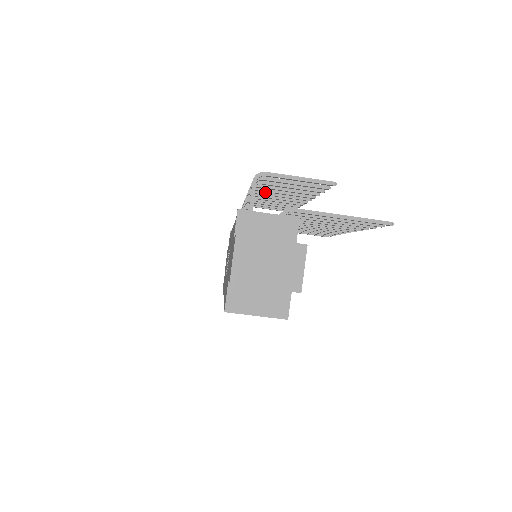
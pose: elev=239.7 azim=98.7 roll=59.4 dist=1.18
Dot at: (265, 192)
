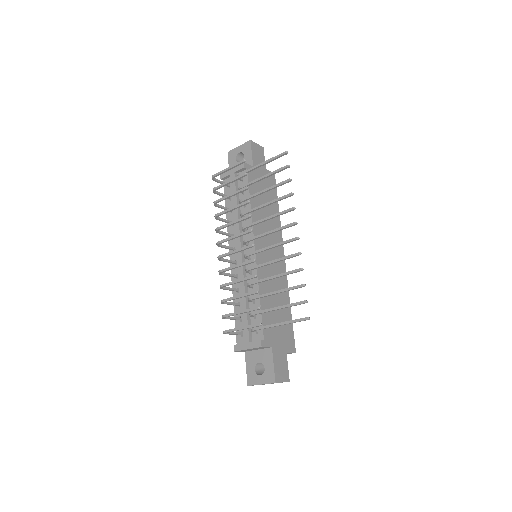
Dot at: (225, 256)
